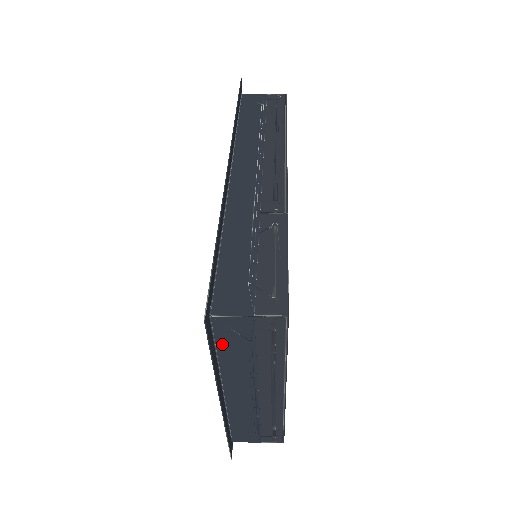
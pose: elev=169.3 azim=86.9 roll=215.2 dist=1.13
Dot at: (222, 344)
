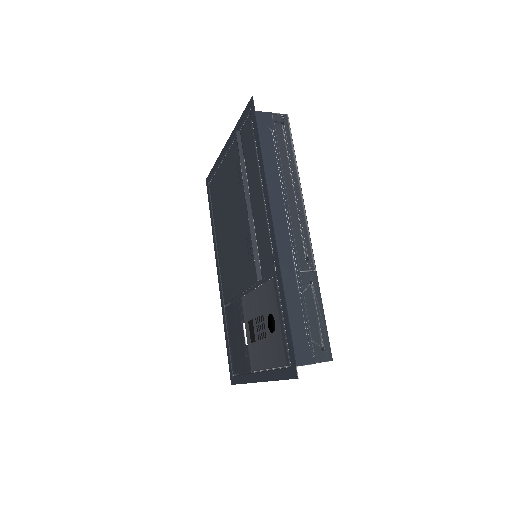
Dot at: occluded
